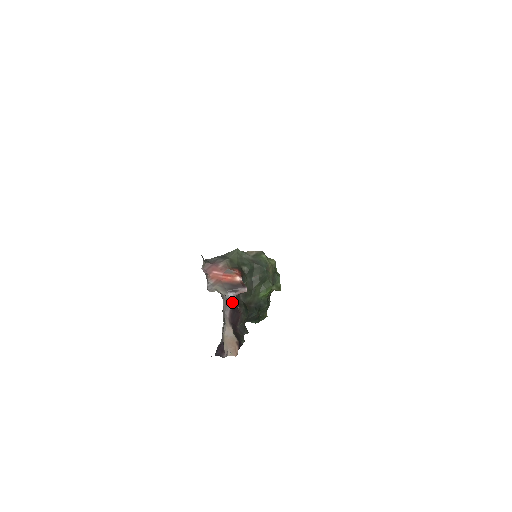
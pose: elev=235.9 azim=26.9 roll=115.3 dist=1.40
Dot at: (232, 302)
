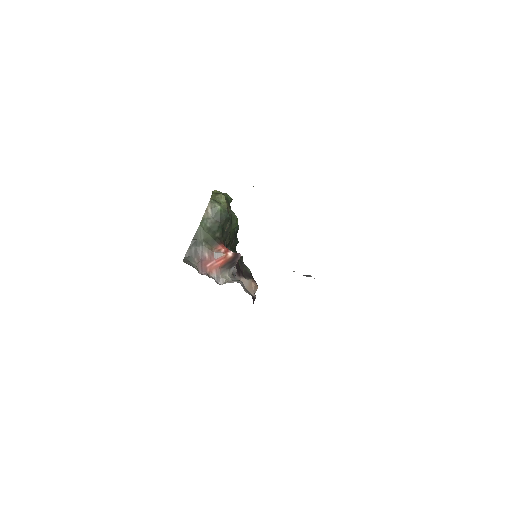
Dot at: (235, 269)
